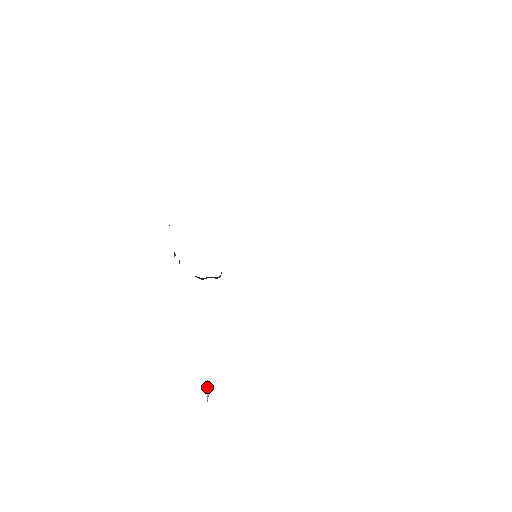
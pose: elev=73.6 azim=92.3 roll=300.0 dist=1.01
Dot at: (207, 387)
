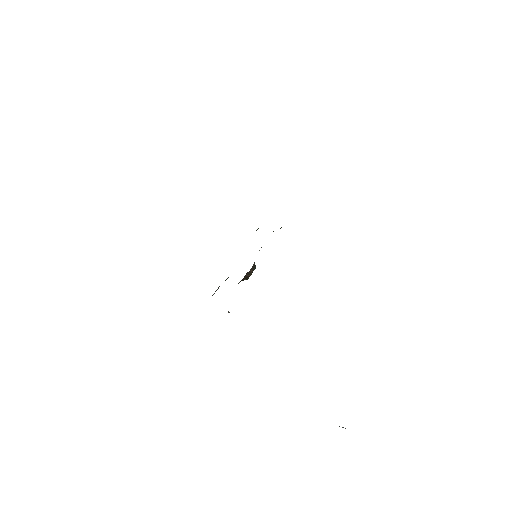
Dot at: occluded
